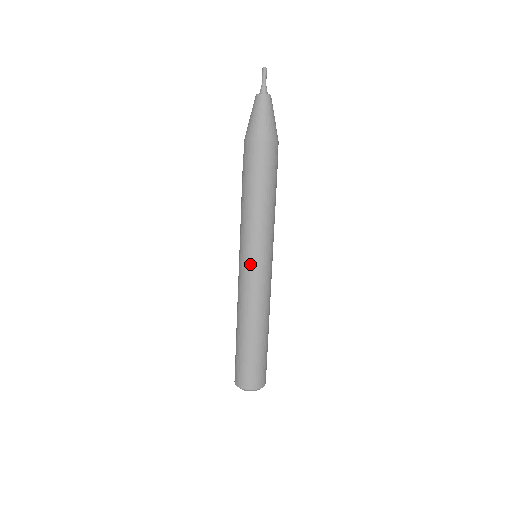
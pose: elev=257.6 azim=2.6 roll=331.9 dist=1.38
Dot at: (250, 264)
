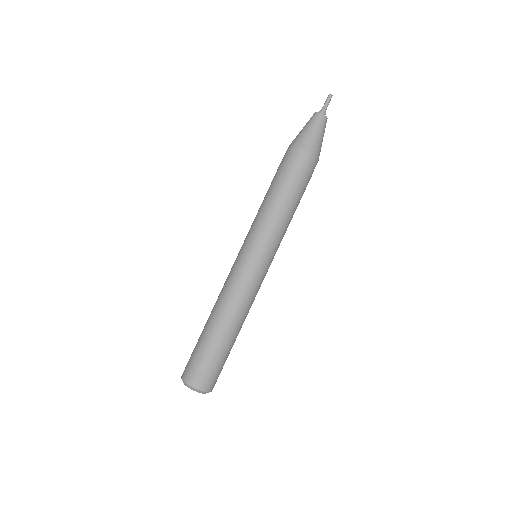
Dot at: (255, 261)
